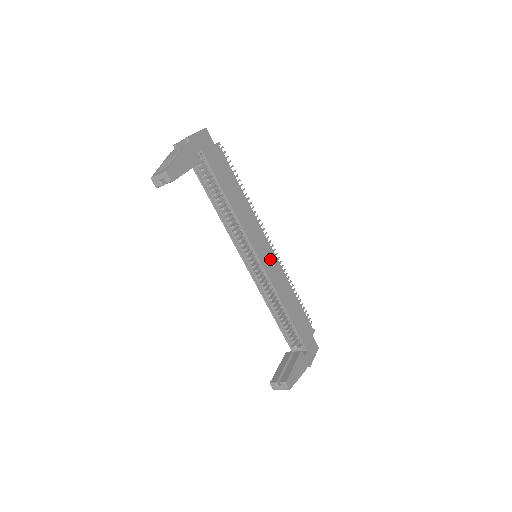
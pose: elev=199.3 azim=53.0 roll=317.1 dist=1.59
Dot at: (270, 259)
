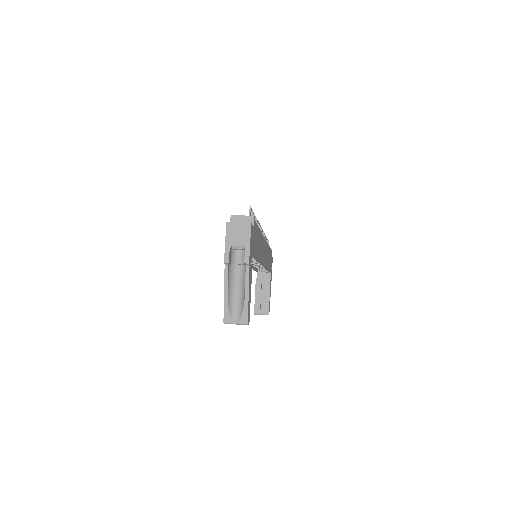
Dot at: (265, 251)
